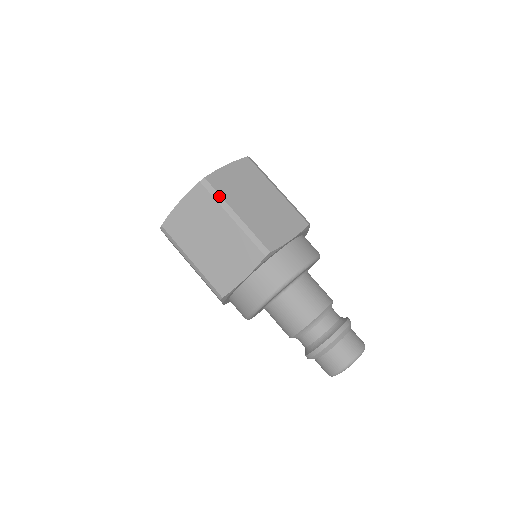
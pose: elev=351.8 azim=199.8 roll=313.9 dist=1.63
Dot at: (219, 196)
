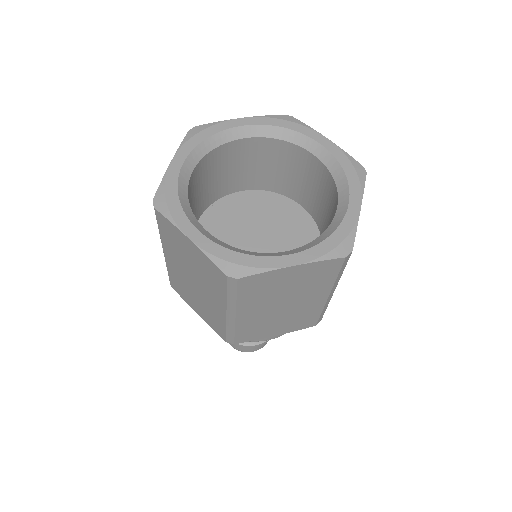
Dot at: (235, 298)
